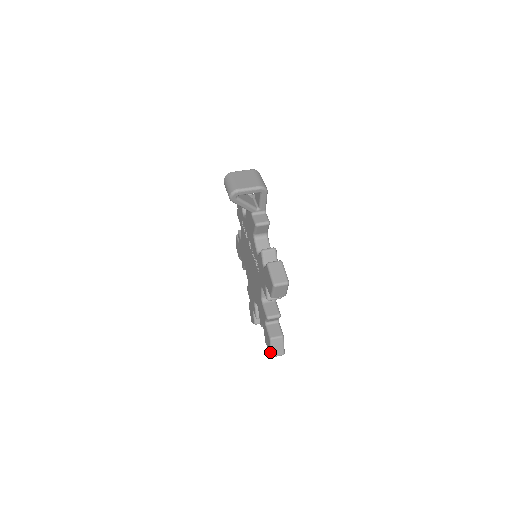
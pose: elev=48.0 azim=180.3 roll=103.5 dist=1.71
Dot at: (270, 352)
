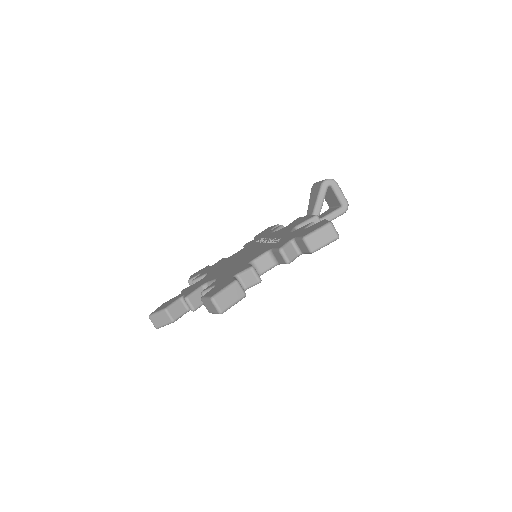
Dot at: (217, 292)
